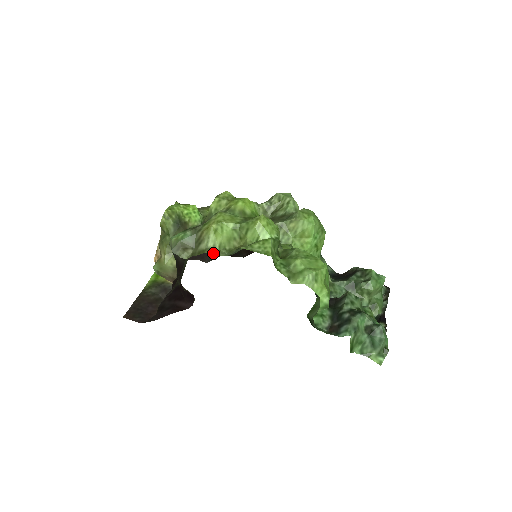
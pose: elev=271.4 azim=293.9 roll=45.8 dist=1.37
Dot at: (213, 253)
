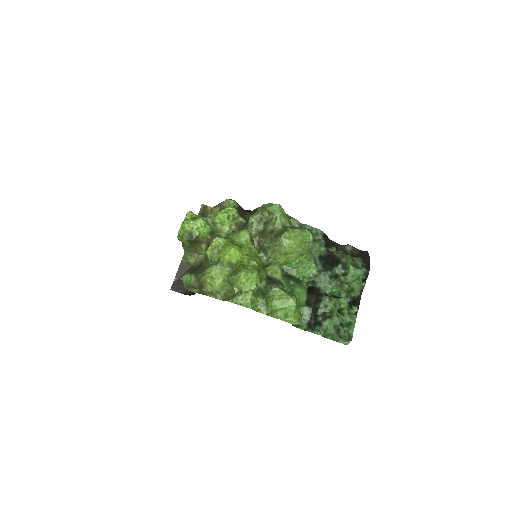
Dot at: (212, 296)
